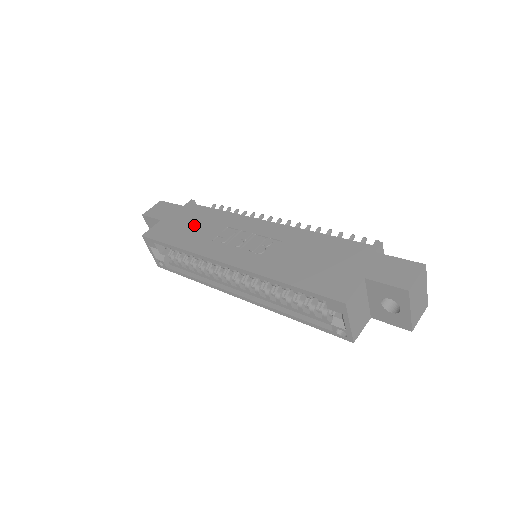
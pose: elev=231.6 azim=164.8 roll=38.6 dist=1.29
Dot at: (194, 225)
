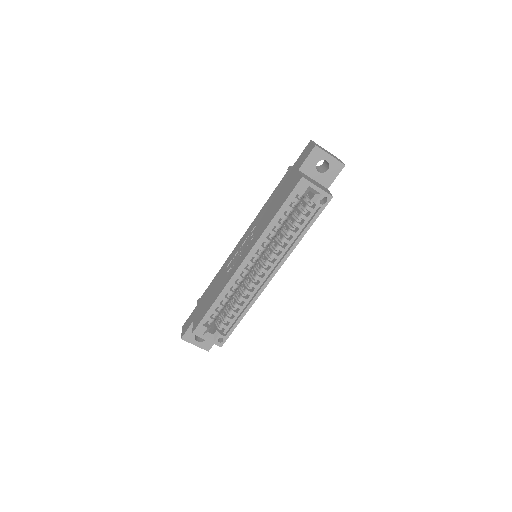
Dot at: (211, 292)
